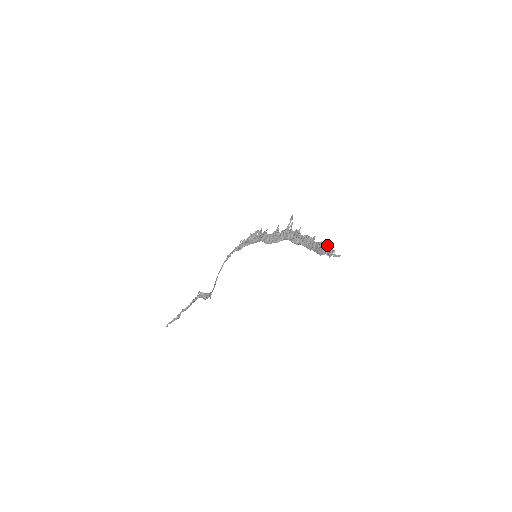
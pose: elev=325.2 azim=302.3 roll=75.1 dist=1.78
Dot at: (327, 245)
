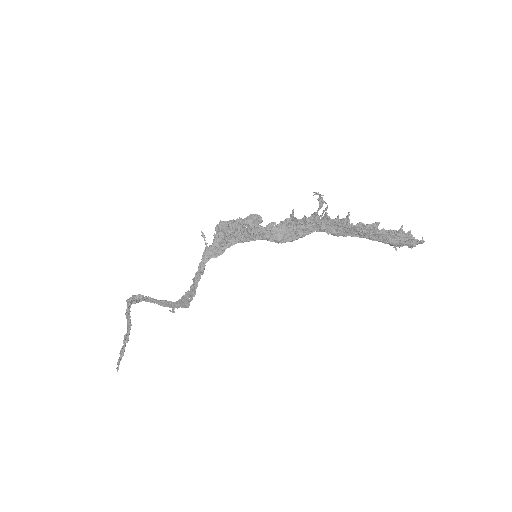
Dot at: (407, 235)
